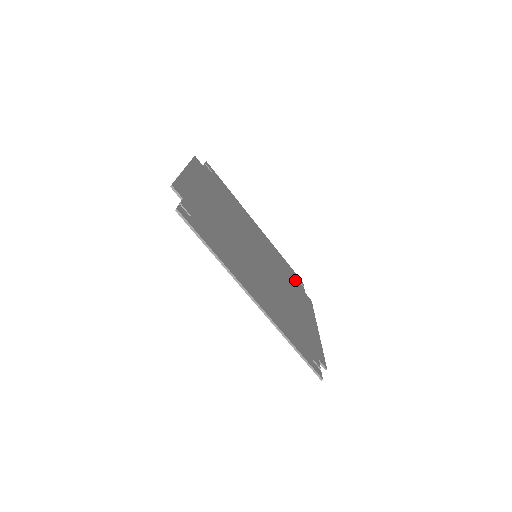
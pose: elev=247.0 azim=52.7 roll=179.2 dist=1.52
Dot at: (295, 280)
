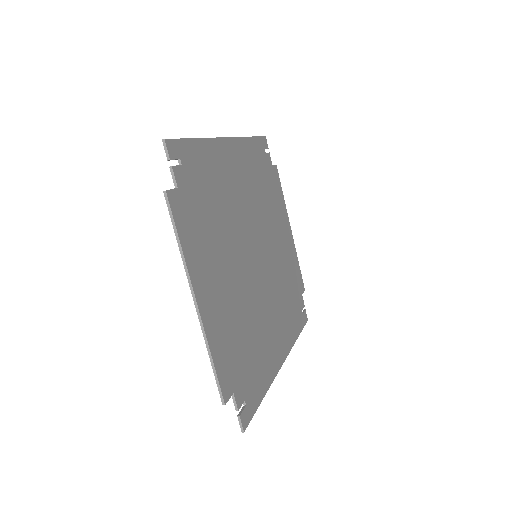
Dot at: (266, 166)
